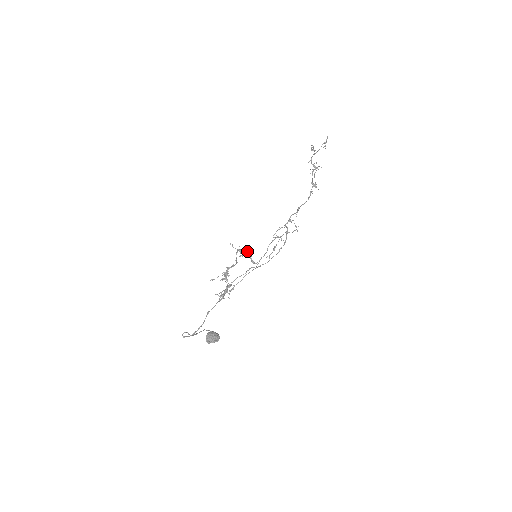
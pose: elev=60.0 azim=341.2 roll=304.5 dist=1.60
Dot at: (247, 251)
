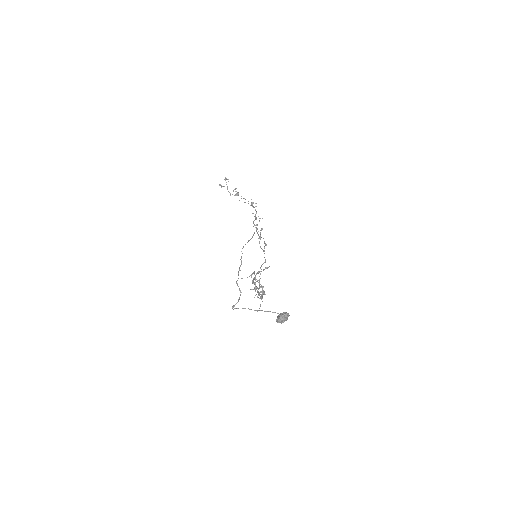
Dot at: occluded
